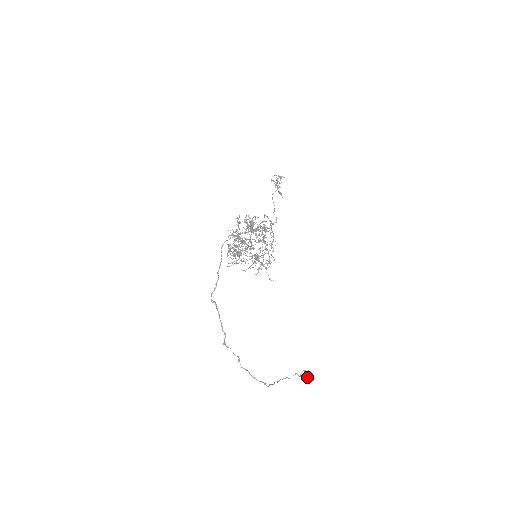
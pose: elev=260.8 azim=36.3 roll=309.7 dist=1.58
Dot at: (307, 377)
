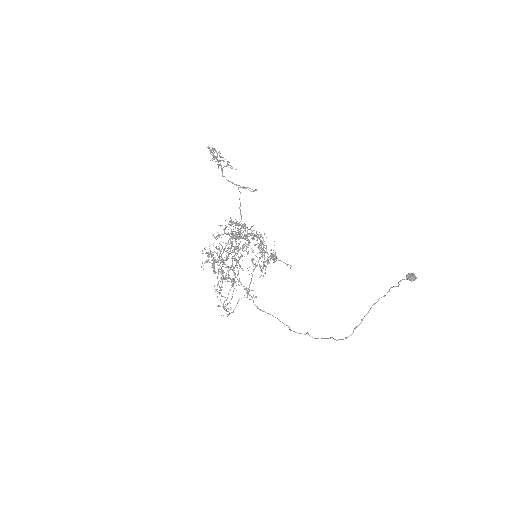
Dot at: (409, 280)
